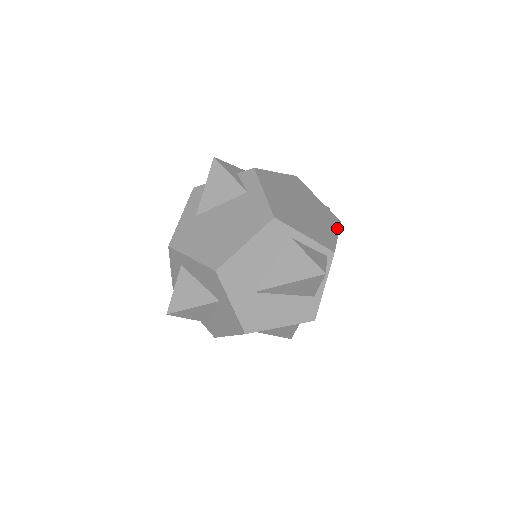
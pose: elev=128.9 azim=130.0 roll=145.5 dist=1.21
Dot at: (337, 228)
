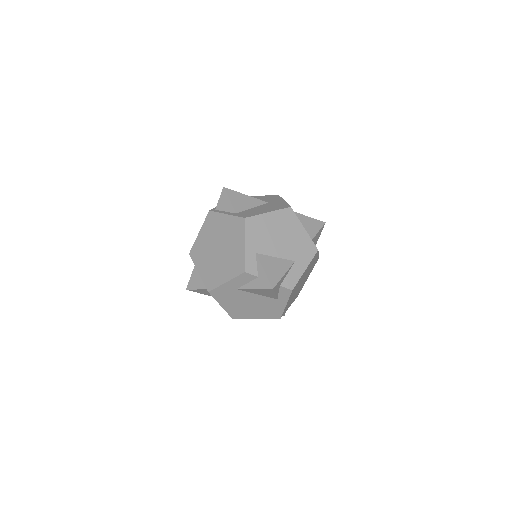
Dot at: occluded
